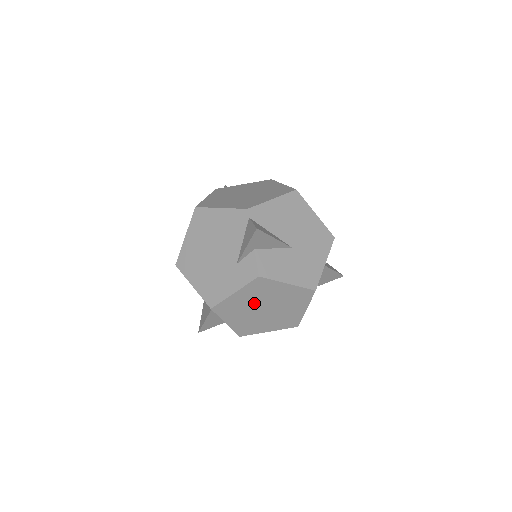
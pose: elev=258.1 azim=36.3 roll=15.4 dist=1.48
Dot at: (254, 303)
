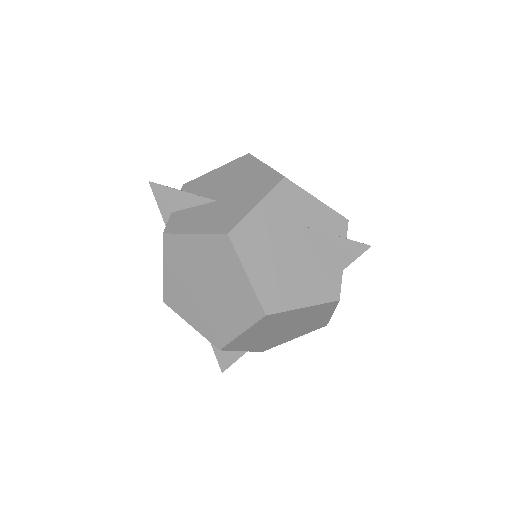
Dot at: (189, 280)
